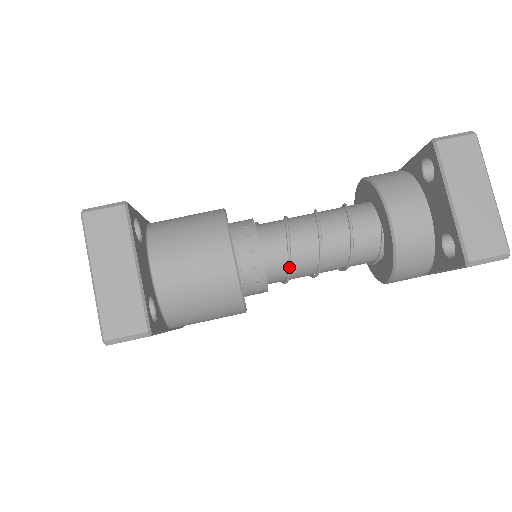
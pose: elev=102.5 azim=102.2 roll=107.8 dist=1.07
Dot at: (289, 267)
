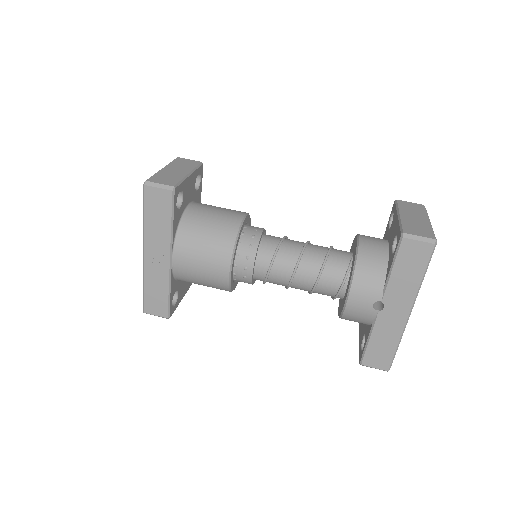
Dot at: (277, 249)
